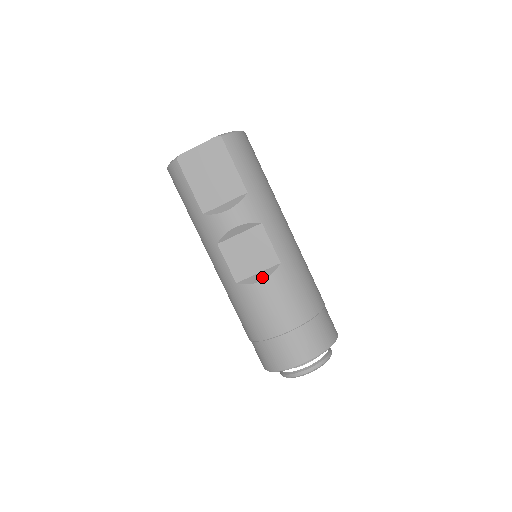
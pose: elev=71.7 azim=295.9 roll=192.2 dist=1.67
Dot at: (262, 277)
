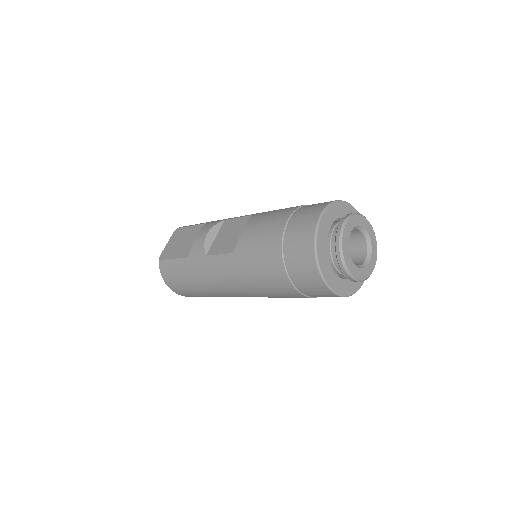
Dot at: (244, 228)
